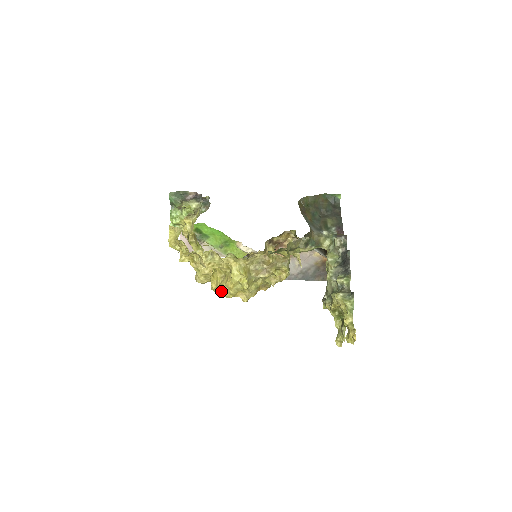
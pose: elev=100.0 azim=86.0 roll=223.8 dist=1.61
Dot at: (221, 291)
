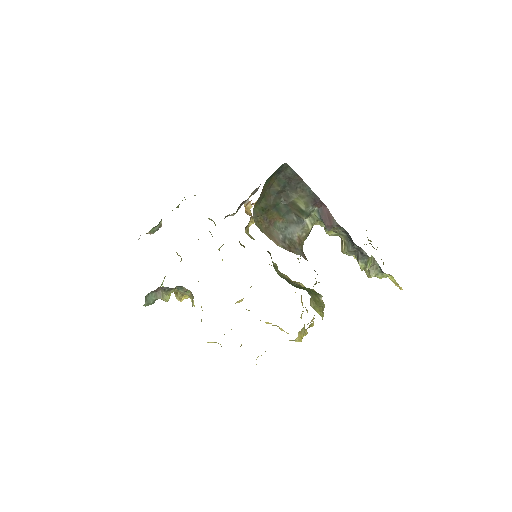
Dot at: occluded
